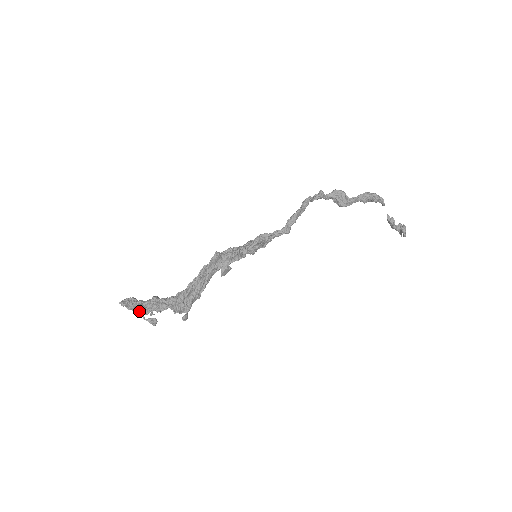
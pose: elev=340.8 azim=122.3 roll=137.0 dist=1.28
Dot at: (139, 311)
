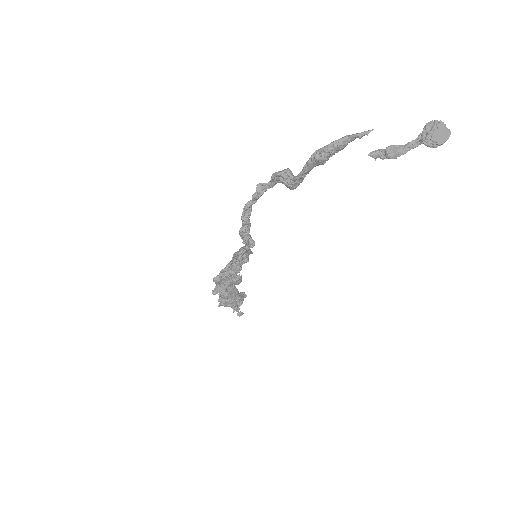
Dot at: occluded
